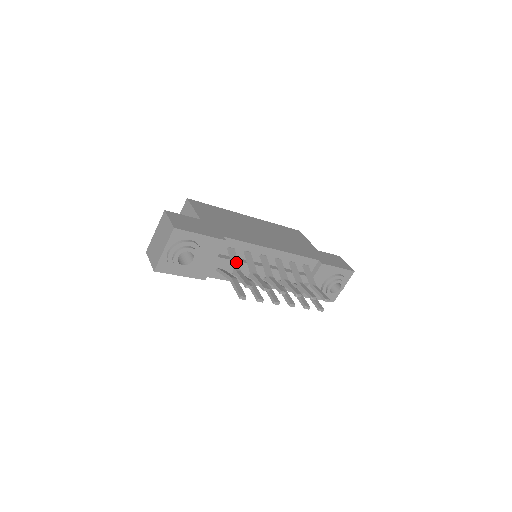
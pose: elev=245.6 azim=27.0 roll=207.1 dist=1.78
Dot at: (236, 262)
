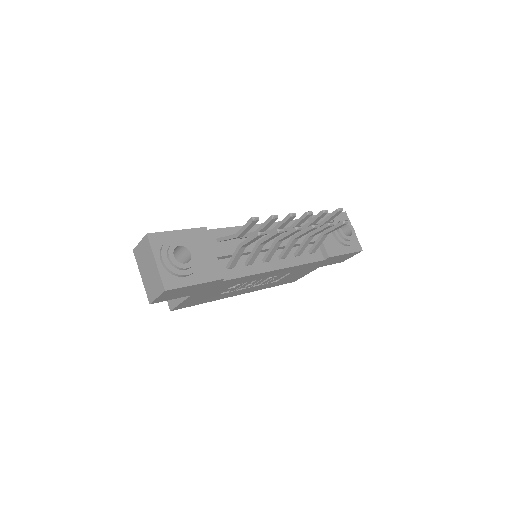
Dot at: occluded
